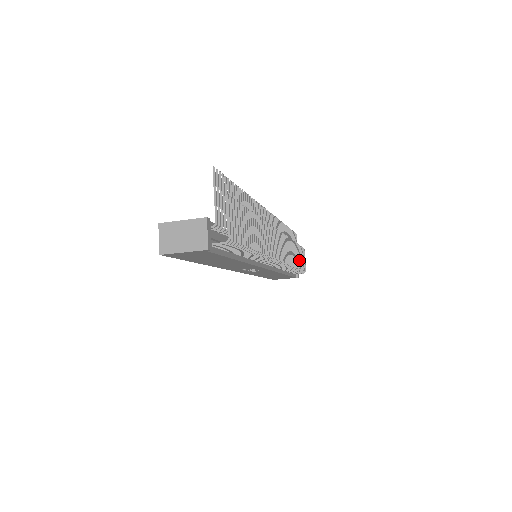
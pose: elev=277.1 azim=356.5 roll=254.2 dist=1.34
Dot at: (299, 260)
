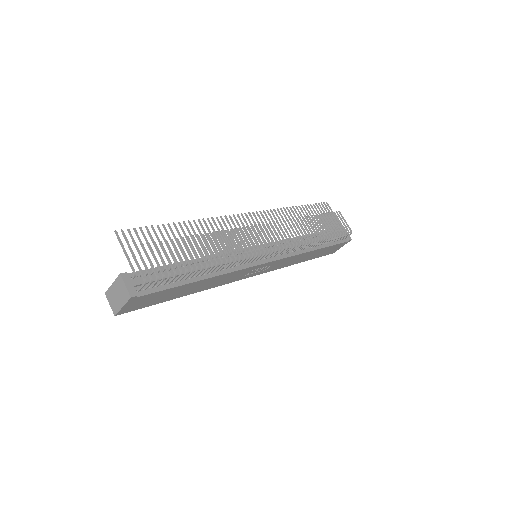
Dot at: (328, 228)
